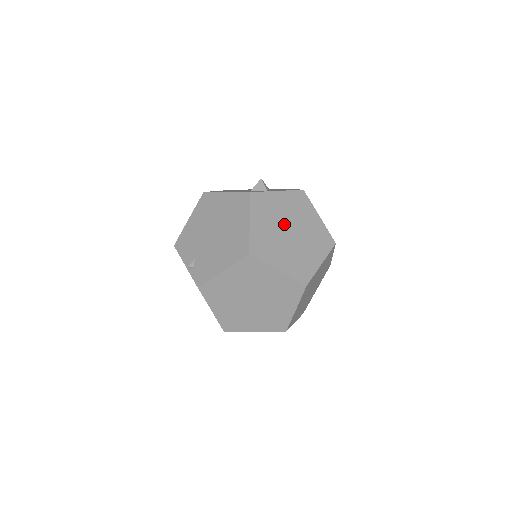
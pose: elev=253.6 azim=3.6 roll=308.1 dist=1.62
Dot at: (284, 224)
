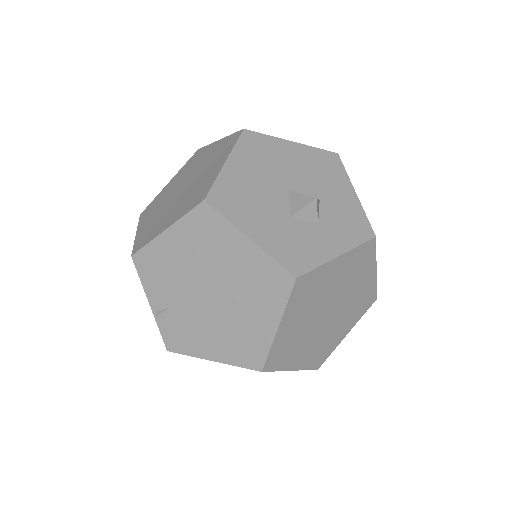
Dot at: (325, 305)
